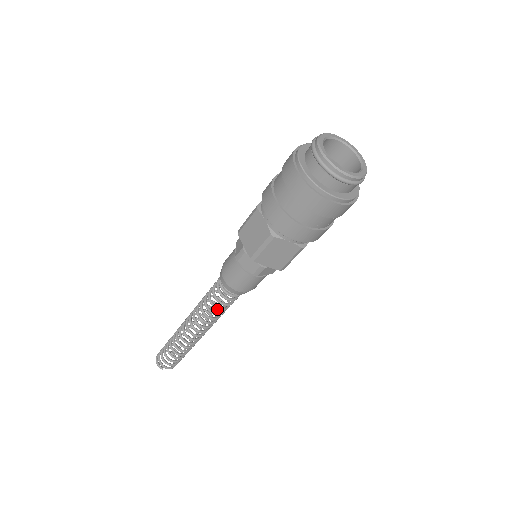
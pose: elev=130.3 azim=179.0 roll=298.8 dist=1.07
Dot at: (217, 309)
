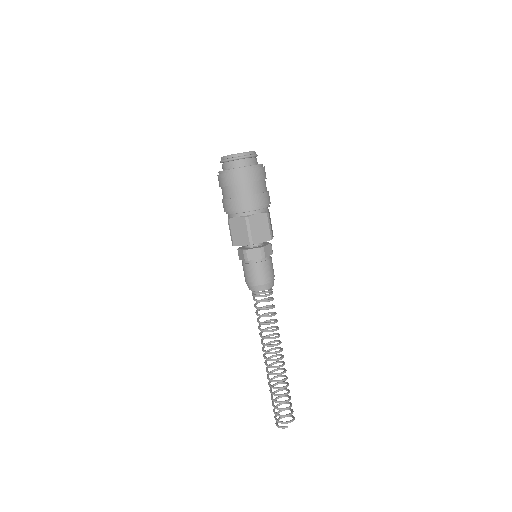
Dot at: (270, 316)
